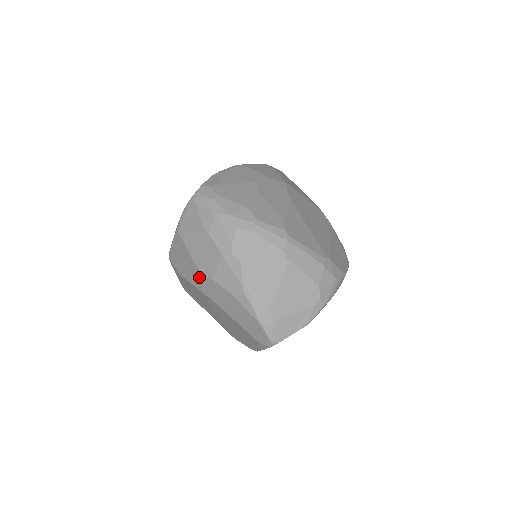
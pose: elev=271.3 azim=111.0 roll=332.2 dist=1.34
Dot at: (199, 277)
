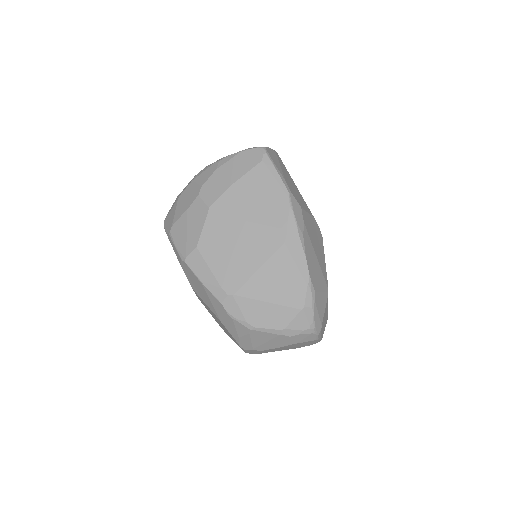
Dot at: (198, 205)
